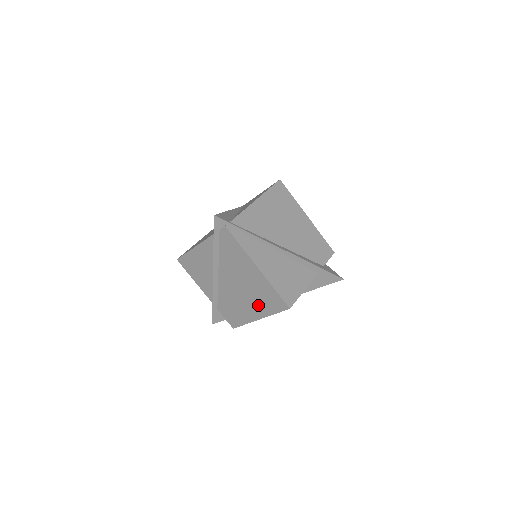
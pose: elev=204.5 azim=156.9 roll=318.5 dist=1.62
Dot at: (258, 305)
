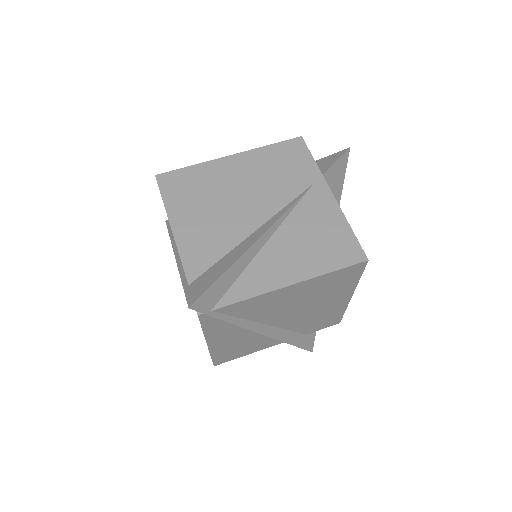
Dot at: occluded
